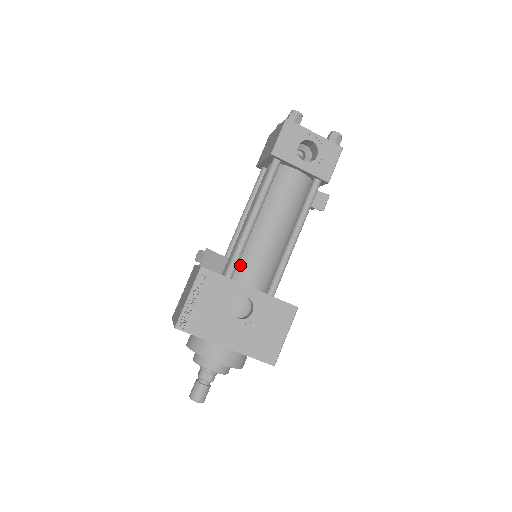
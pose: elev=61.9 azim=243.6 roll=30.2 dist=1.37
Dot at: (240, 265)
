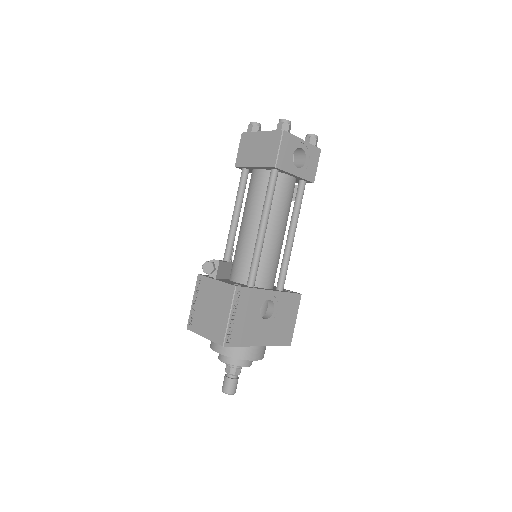
Dot at: occluded
